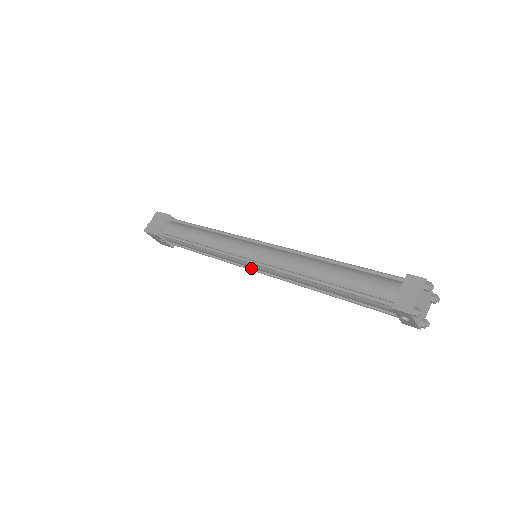
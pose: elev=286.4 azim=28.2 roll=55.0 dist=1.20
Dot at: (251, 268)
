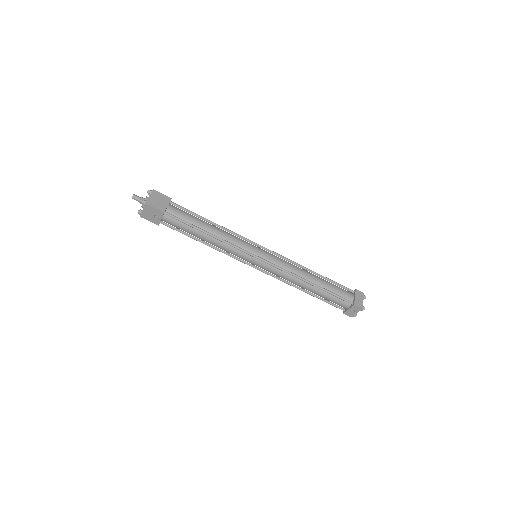
Dot at: (248, 263)
